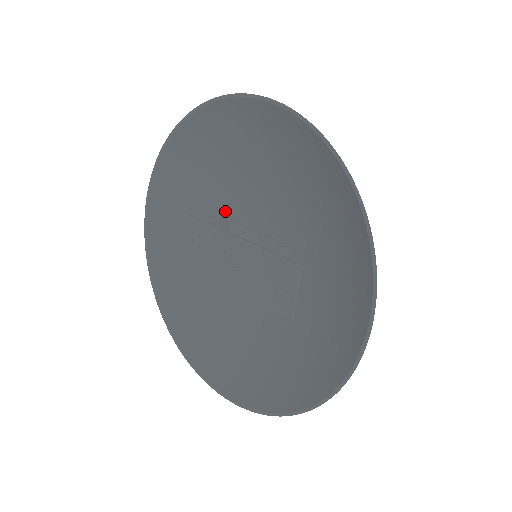
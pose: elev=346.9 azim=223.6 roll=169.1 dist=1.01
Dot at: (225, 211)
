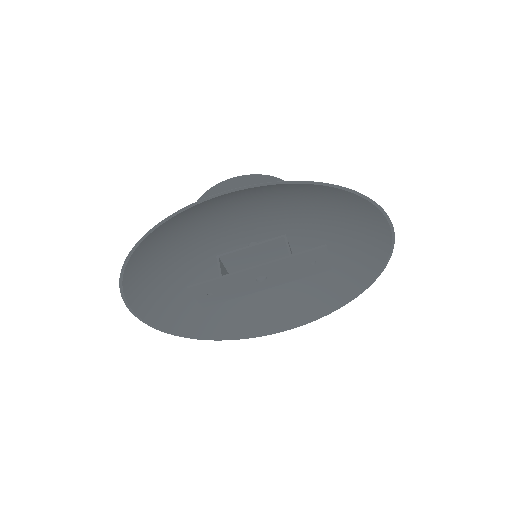
Dot at: (199, 253)
